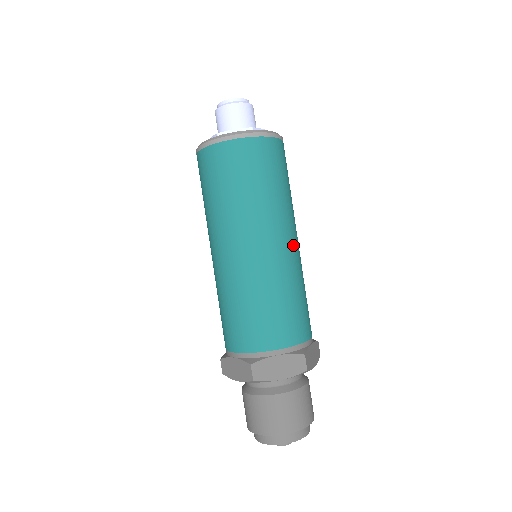
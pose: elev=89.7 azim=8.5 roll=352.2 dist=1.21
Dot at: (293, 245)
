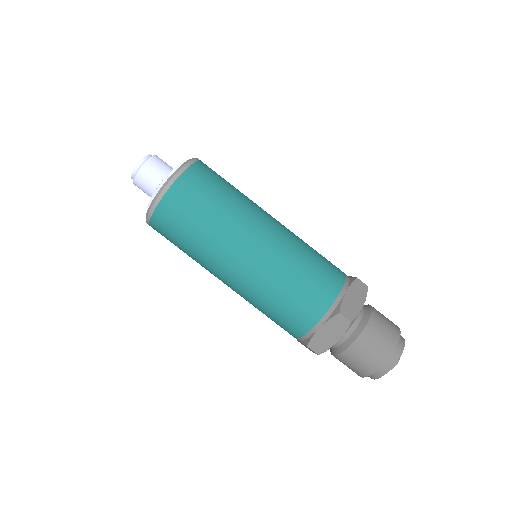
Dot at: (265, 238)
